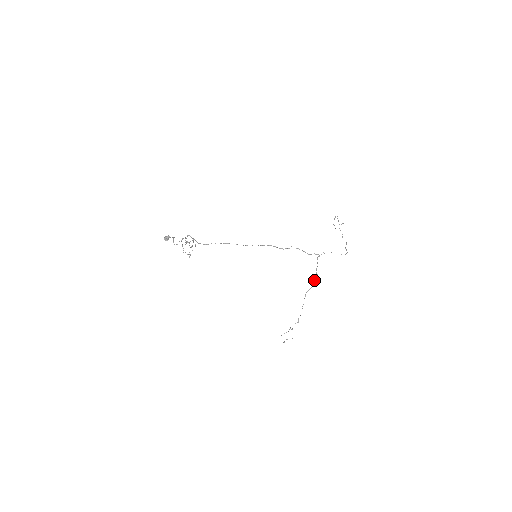
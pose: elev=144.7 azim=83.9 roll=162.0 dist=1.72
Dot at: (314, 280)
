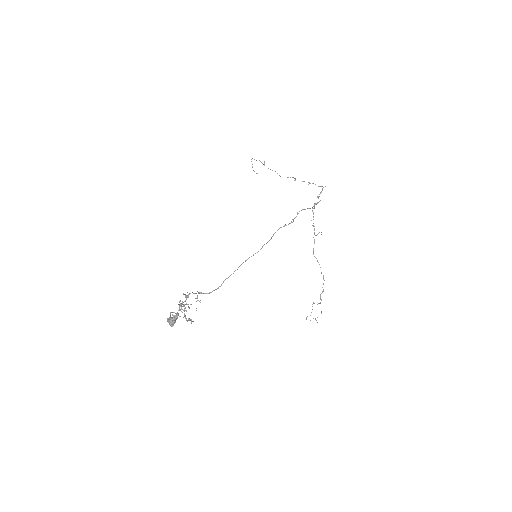
Dot at: occluded
